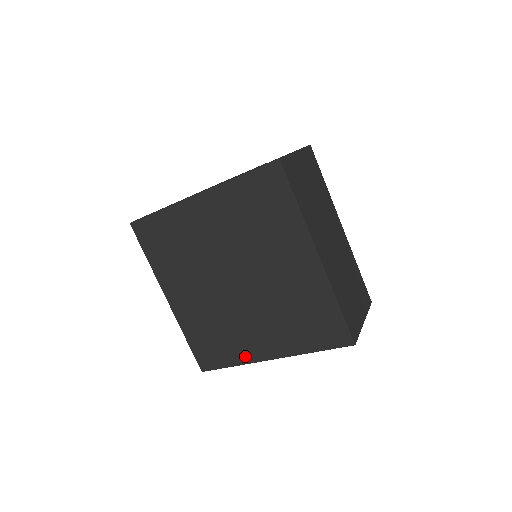
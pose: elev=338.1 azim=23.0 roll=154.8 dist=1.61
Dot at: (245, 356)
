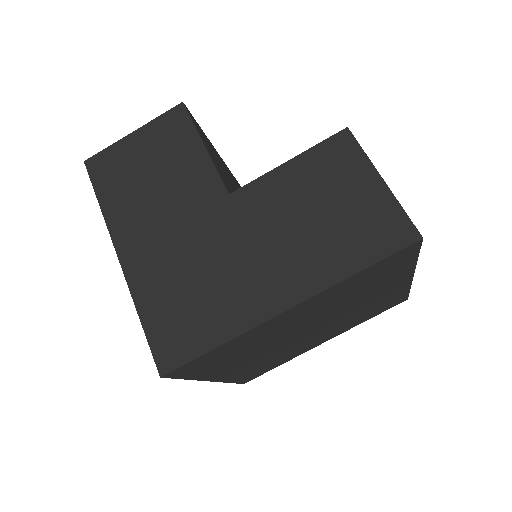
Dot at: occluded
